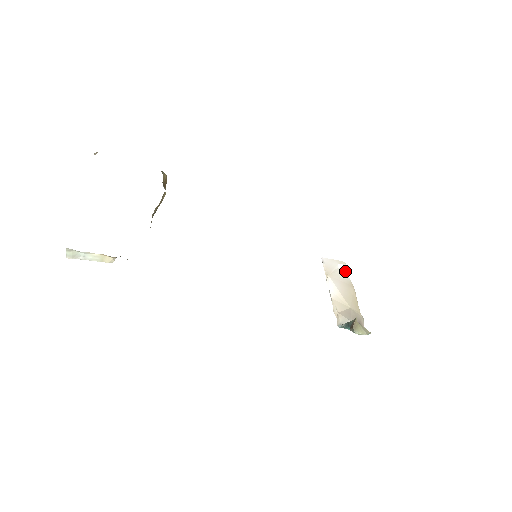
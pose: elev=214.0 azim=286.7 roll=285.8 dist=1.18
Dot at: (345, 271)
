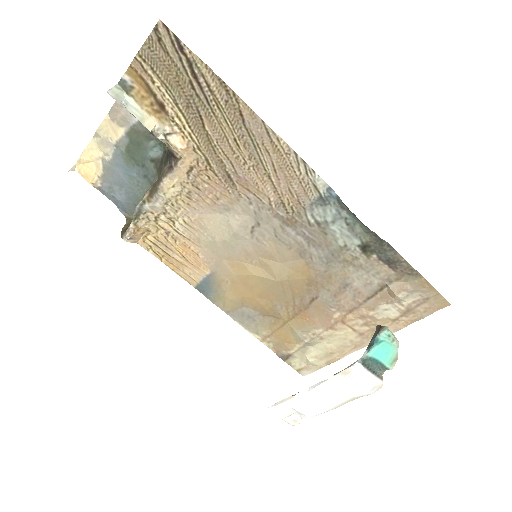
Dot at: (304, 416)
